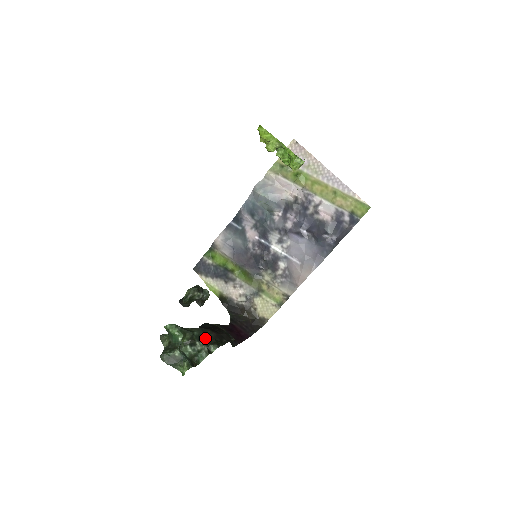
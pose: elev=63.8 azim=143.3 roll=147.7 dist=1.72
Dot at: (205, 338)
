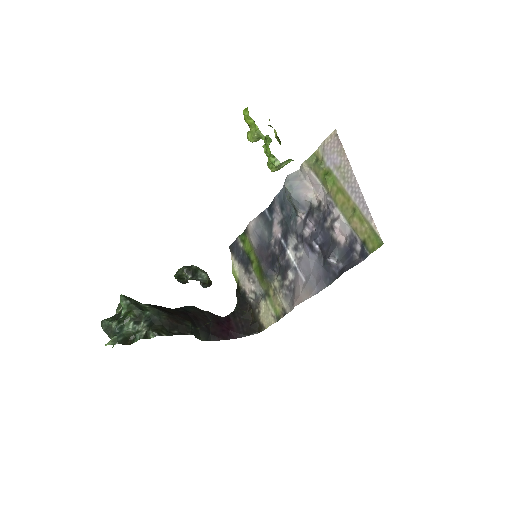
Dot at: (154, 321)
